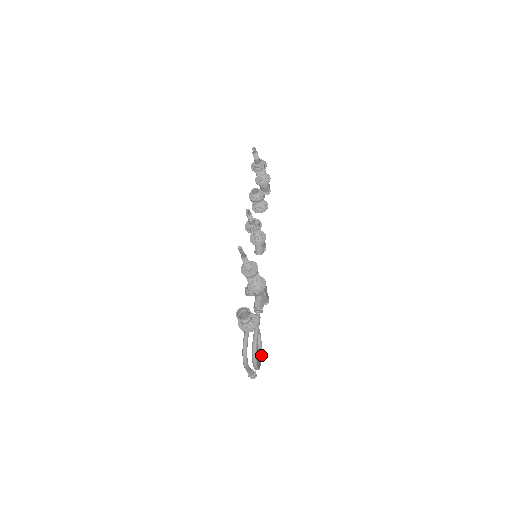
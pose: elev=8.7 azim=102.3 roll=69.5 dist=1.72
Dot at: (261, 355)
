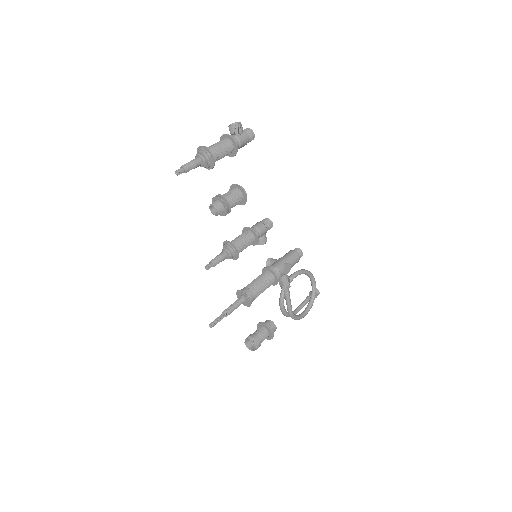
Dot at: (314, 287)
